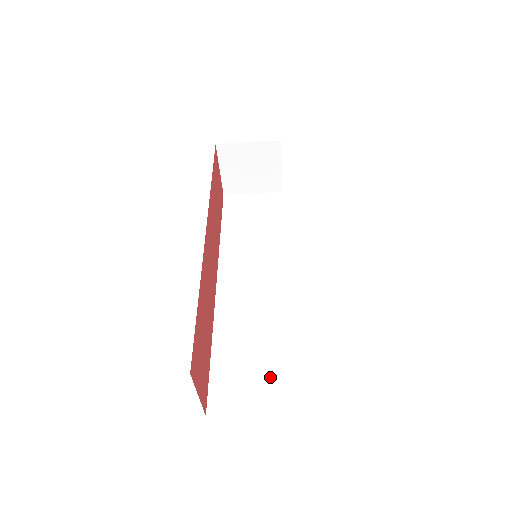
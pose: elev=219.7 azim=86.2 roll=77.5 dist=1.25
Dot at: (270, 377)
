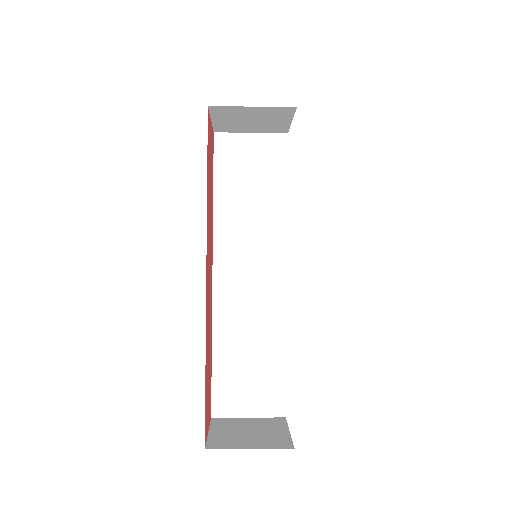
Dot at: (266, 384)
